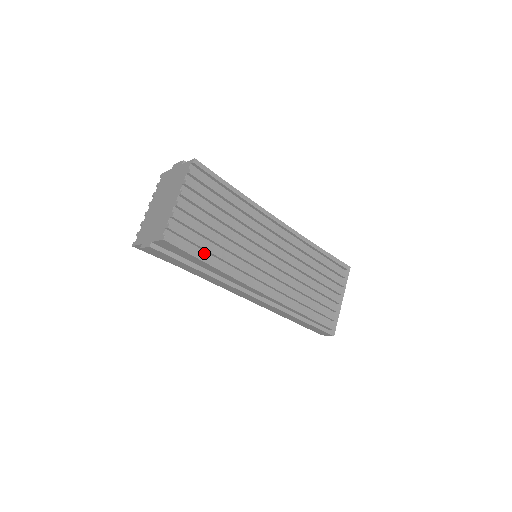
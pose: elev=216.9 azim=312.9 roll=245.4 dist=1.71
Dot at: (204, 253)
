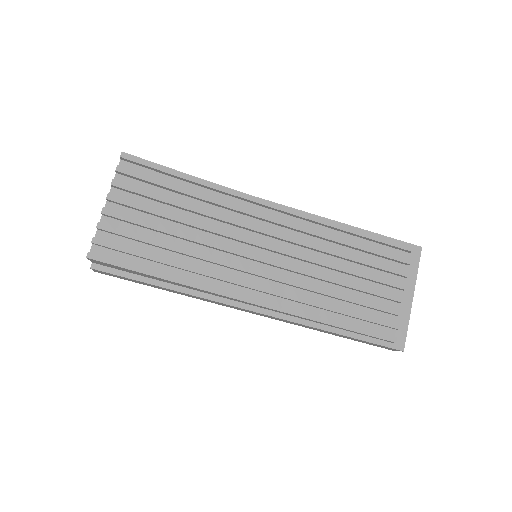
Dot at: (156, 265)
